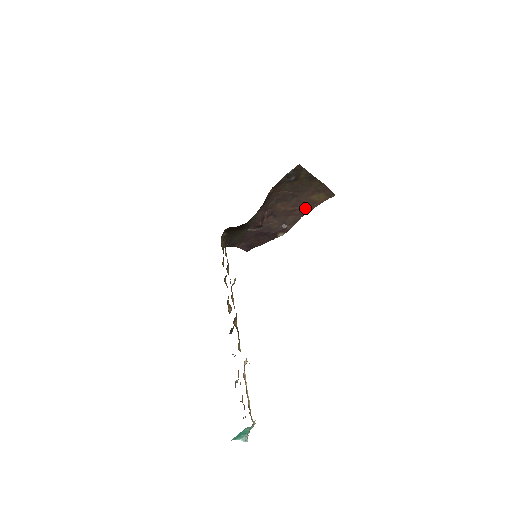
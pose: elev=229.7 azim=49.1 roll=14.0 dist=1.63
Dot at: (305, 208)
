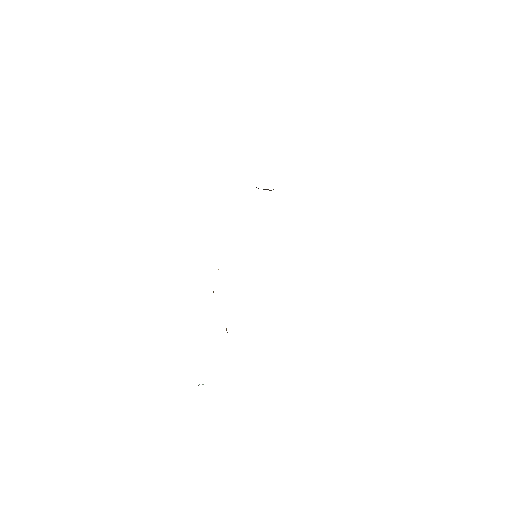
Dot at: occluded
